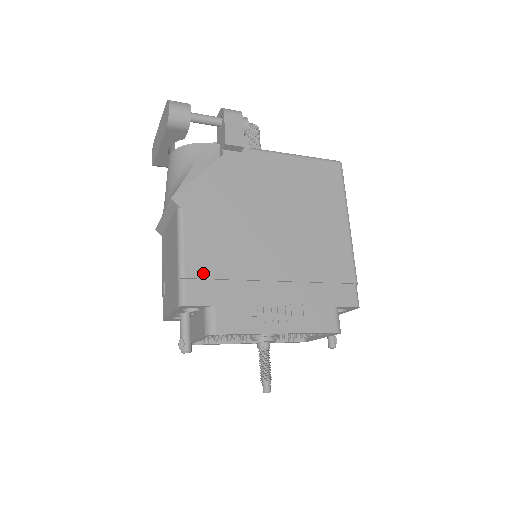
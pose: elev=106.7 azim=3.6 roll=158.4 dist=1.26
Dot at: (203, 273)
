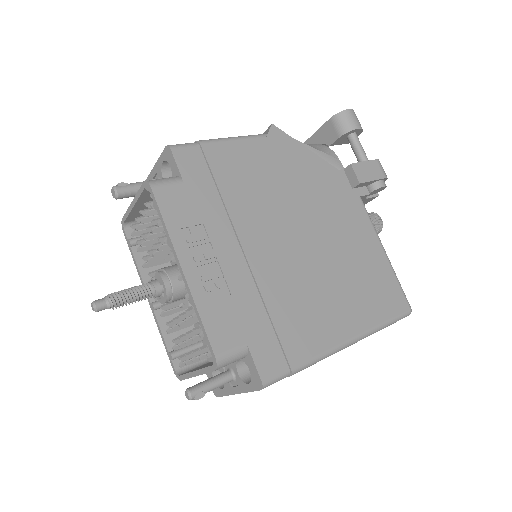
Dot at: (214, 162)
